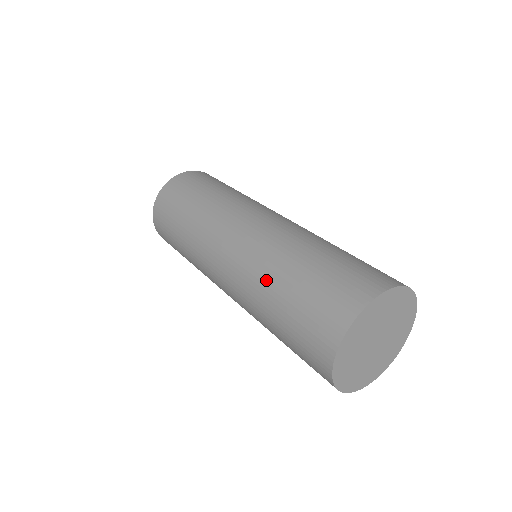
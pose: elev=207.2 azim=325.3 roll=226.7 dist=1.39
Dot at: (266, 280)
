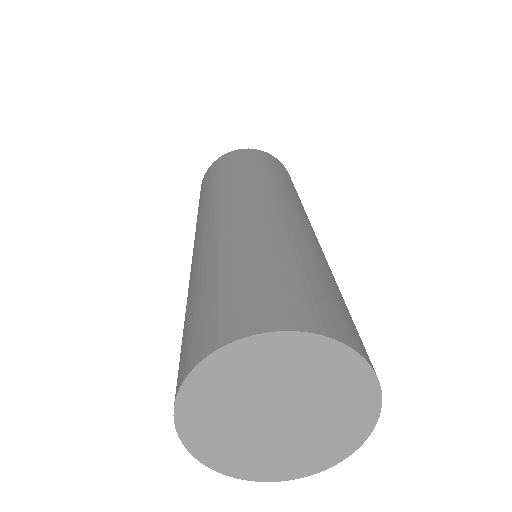
Dot at: (223, 249)
